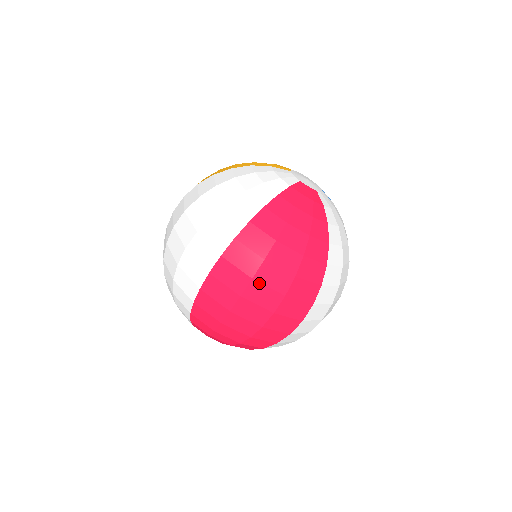
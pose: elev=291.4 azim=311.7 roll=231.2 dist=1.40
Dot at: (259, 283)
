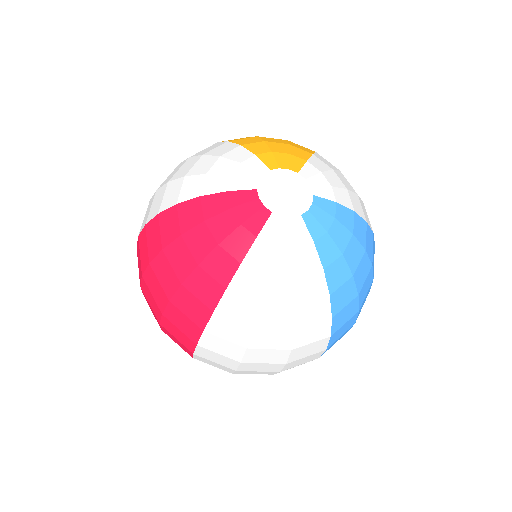
Dot at: (146, 284)
